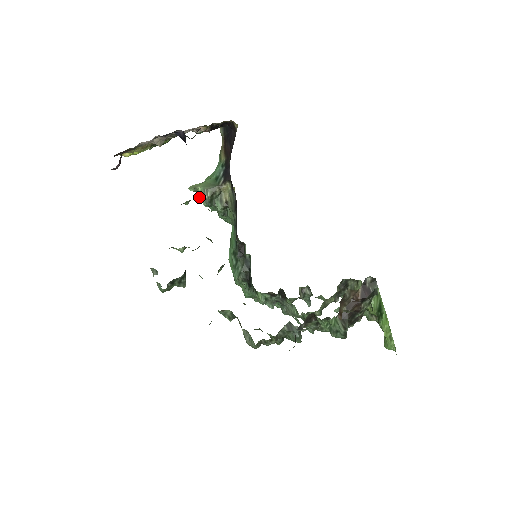
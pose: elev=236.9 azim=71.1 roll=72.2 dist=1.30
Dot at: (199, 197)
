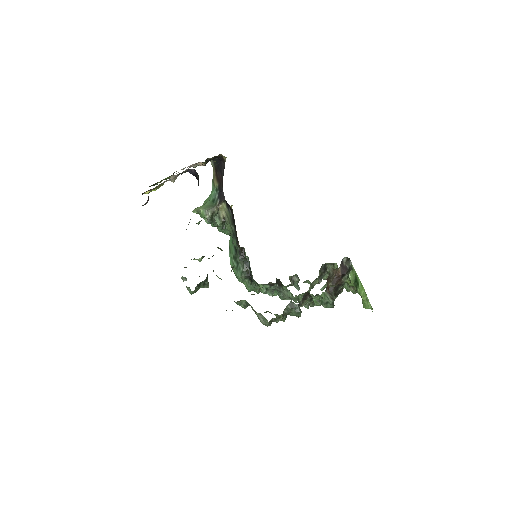
Dot at: (201, 217)
